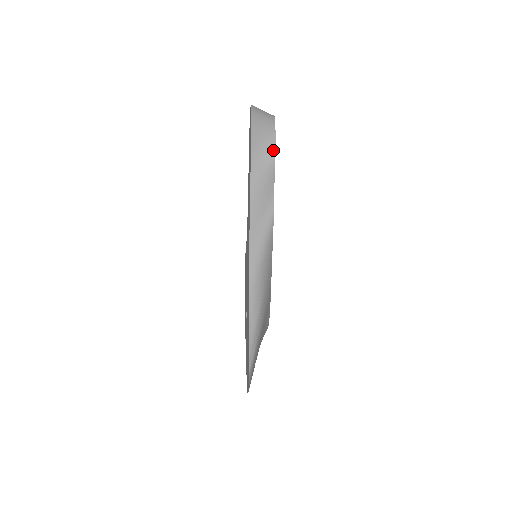
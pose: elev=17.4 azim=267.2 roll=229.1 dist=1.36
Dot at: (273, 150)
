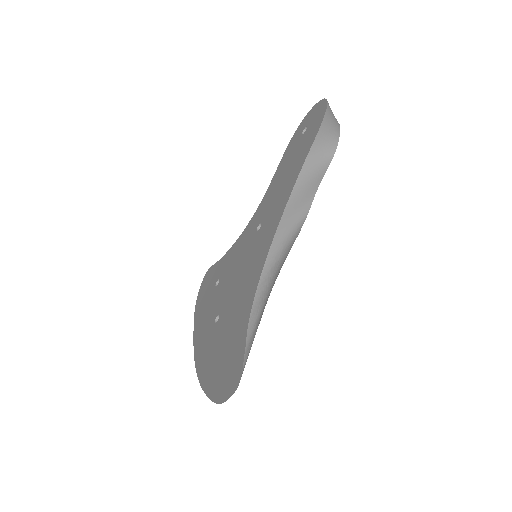
Dot at: (334, 148)
